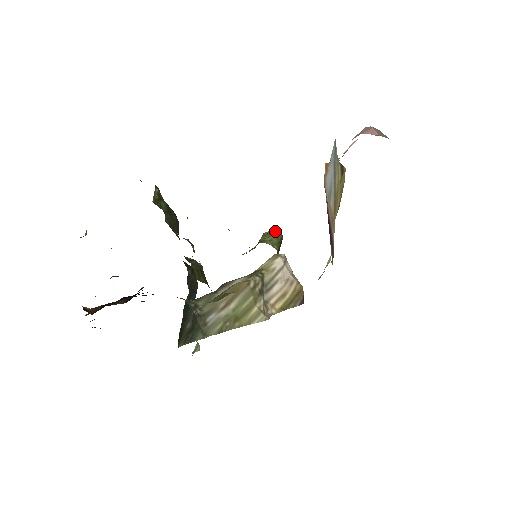
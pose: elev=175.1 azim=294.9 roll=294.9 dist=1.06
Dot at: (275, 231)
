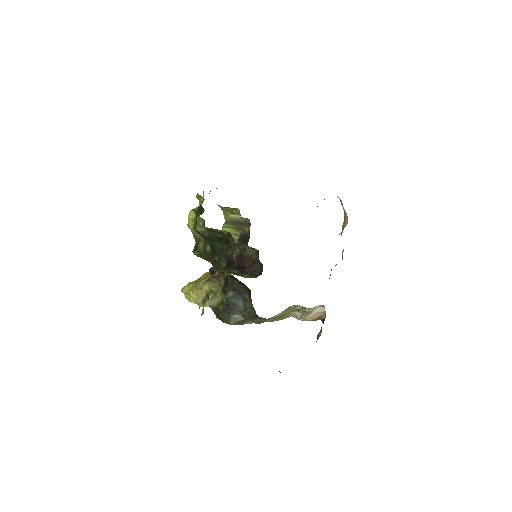
Dot at: (245, 218)
